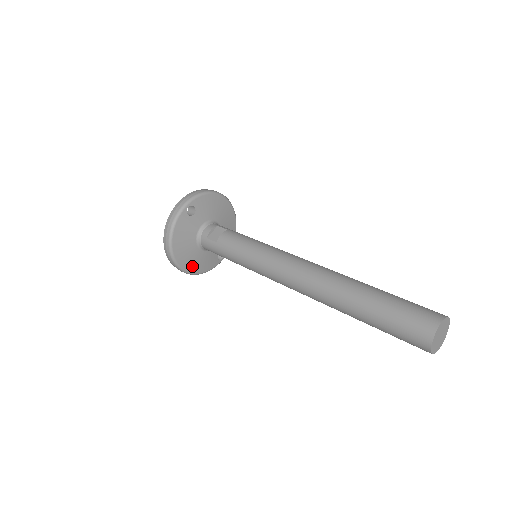
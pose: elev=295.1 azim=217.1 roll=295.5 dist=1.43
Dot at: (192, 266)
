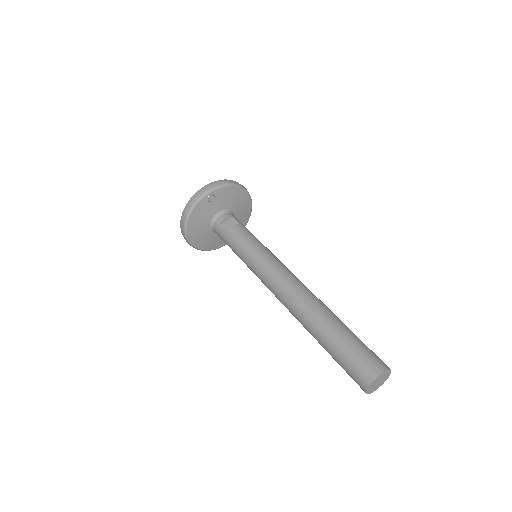
Dot at: (201, 243)
